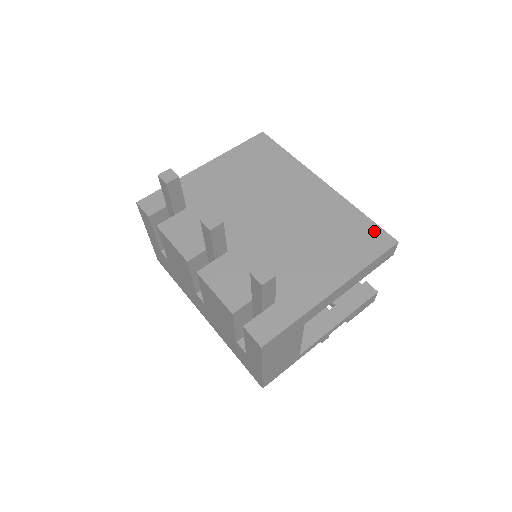
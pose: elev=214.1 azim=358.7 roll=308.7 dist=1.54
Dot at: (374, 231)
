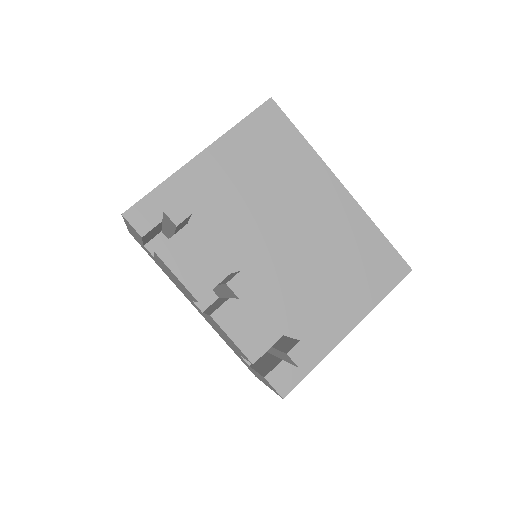
Dot at: (391, 256)
